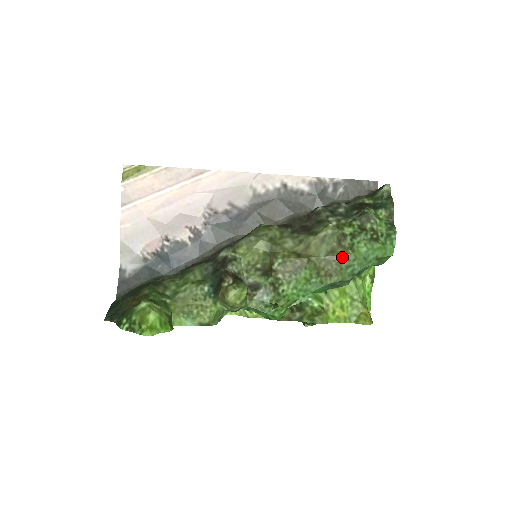
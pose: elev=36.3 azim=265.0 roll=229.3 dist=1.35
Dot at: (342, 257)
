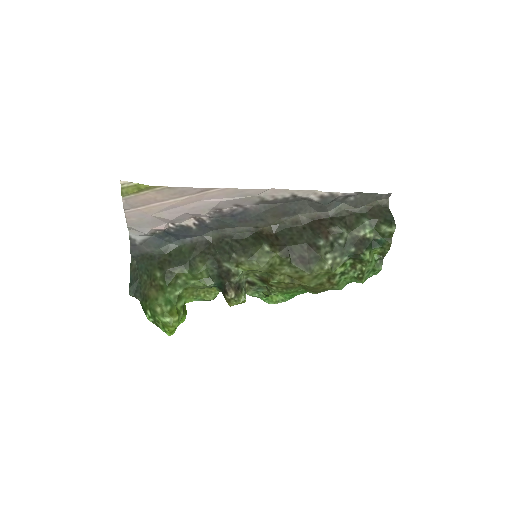
Dot at: (328, 289)
